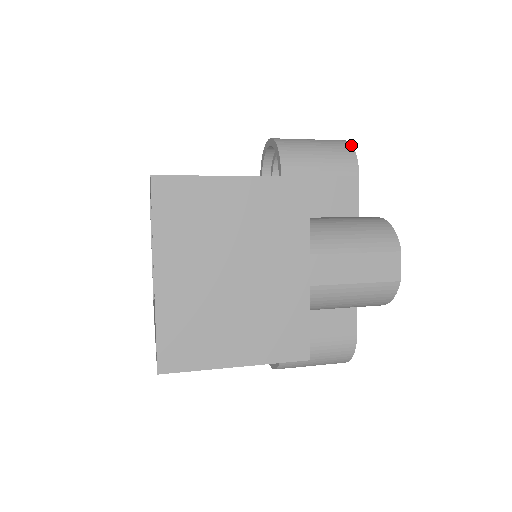
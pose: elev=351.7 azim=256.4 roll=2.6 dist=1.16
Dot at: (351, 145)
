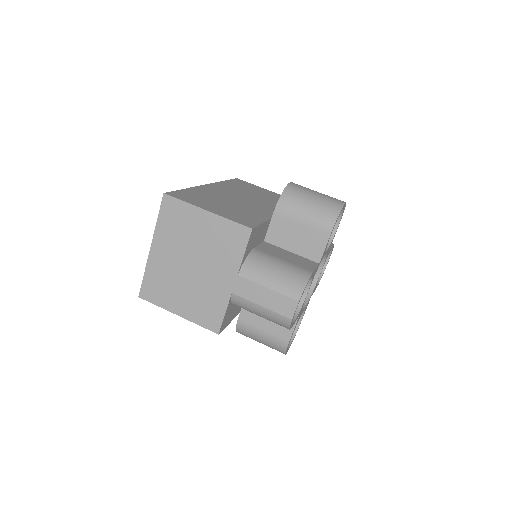
Dot at: (340, 210)
